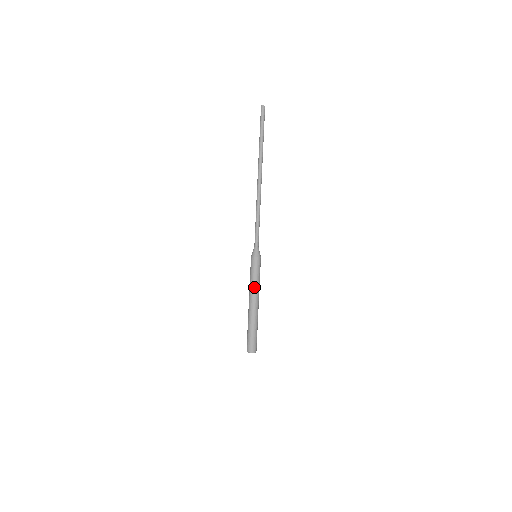
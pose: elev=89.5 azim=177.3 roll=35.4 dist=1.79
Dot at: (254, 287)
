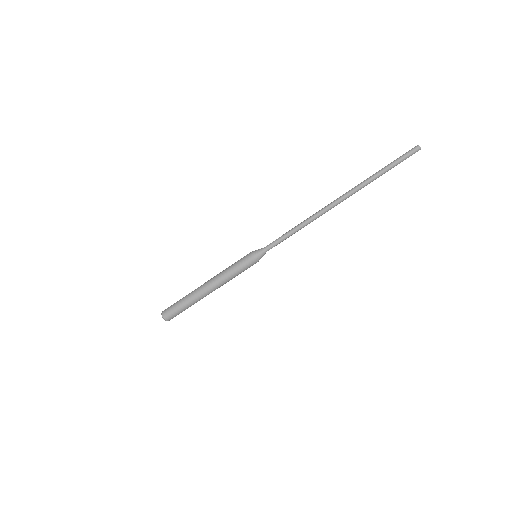
Dot at: (224, 276)
